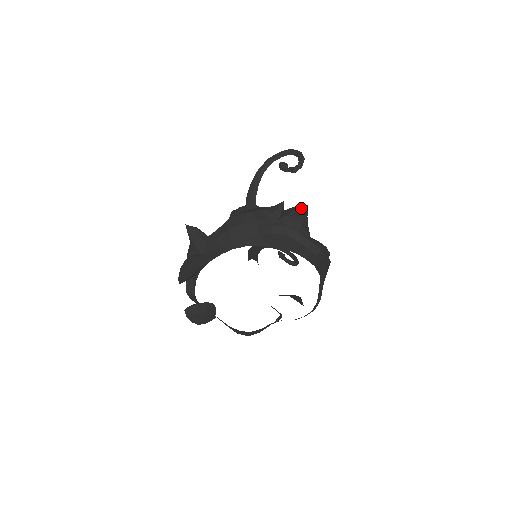
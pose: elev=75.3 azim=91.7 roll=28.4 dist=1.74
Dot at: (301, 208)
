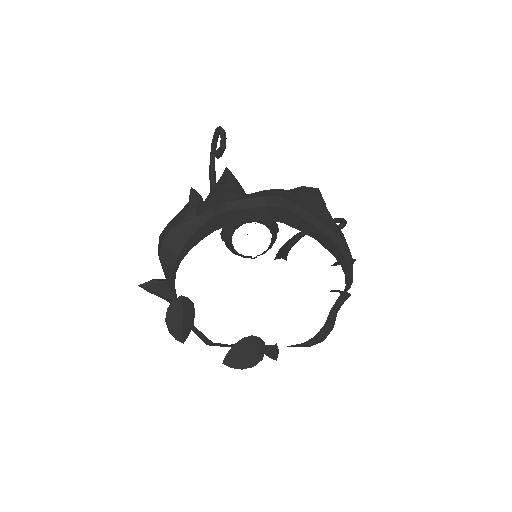
Dot at: (222, 176)
